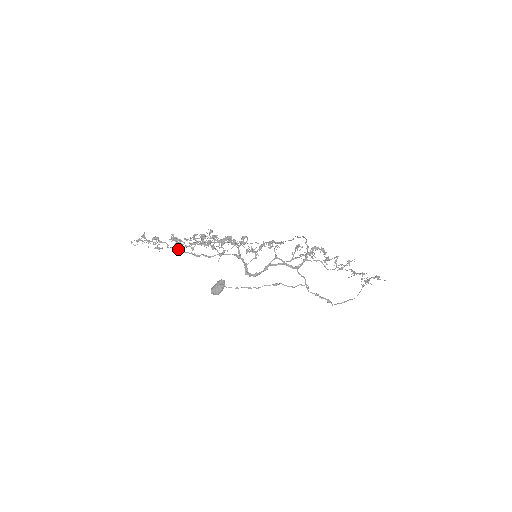
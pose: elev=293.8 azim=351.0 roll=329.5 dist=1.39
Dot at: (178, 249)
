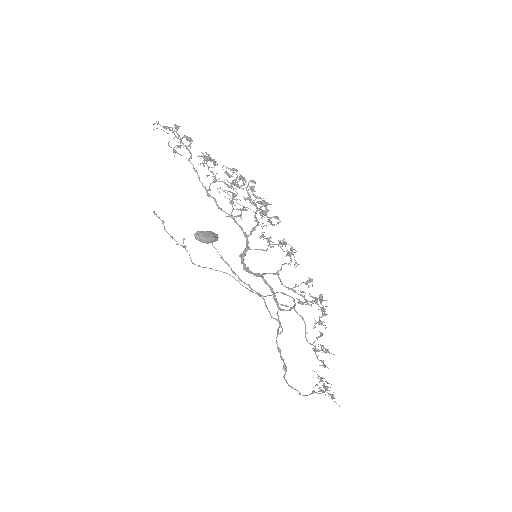
Dot at: occluded
